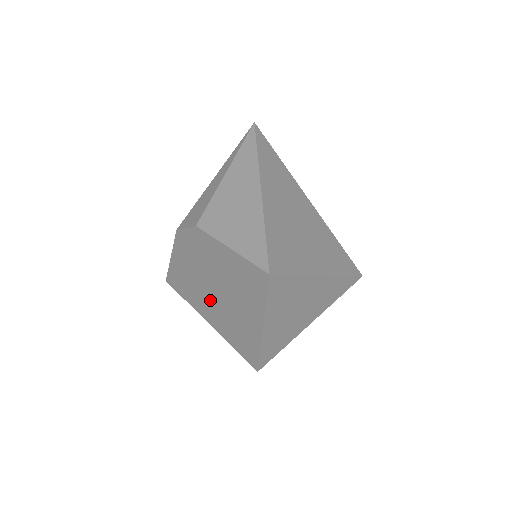
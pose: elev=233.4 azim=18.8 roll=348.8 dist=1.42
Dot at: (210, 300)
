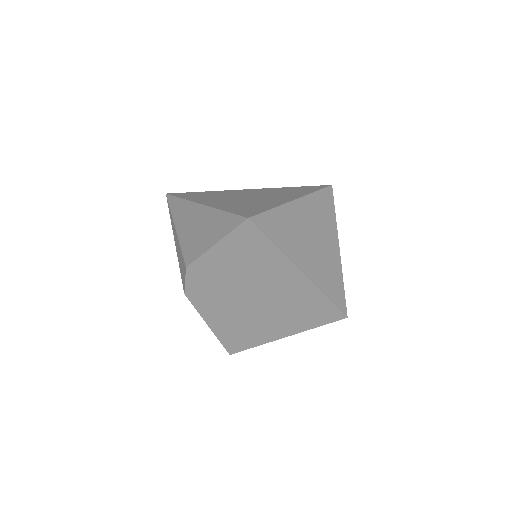
Dot at: (260, 314)
